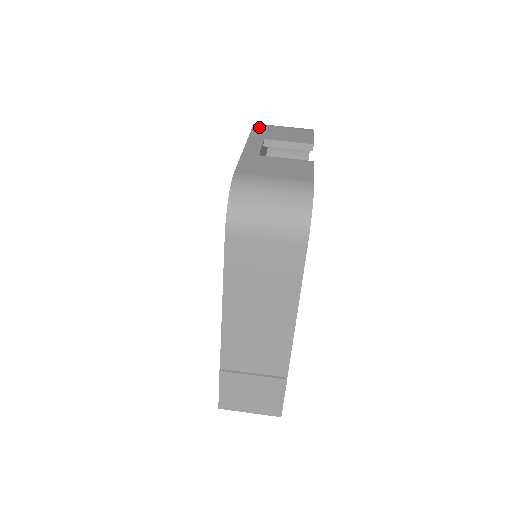
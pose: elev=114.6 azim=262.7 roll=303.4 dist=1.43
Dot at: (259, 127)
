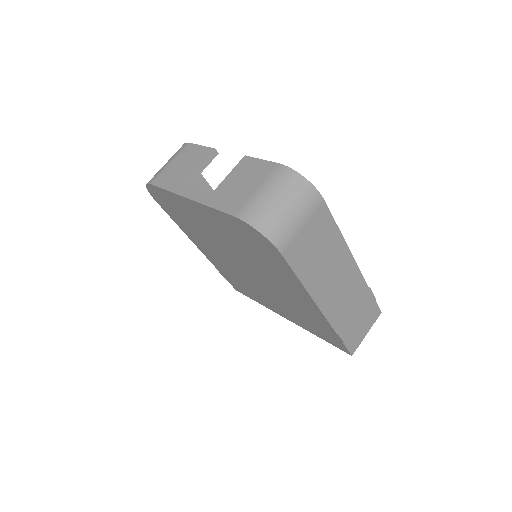
Dot at: (159, 181)
